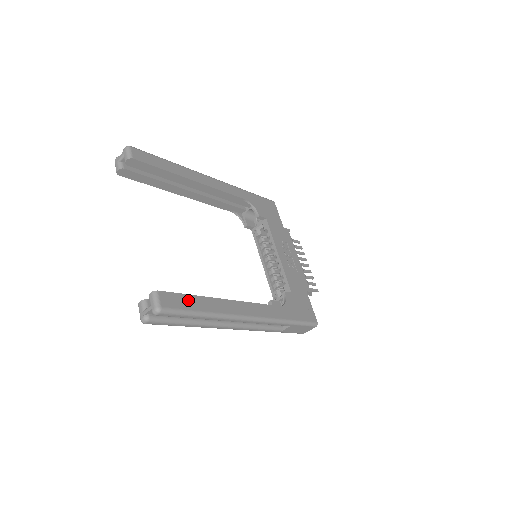
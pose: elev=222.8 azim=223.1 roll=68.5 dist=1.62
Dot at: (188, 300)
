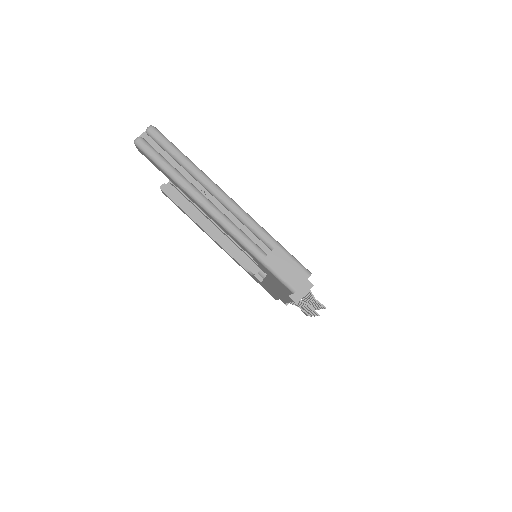
Dot at: occluded
